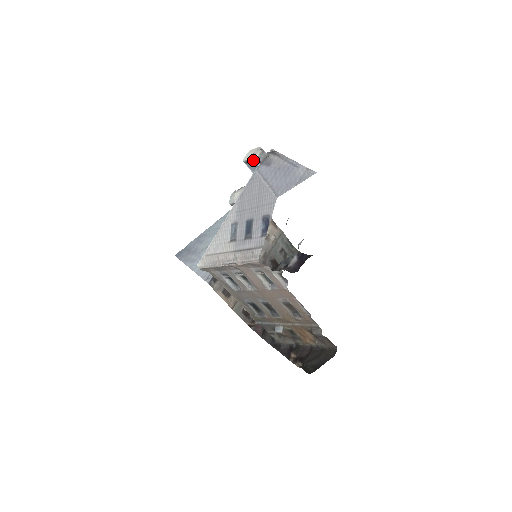
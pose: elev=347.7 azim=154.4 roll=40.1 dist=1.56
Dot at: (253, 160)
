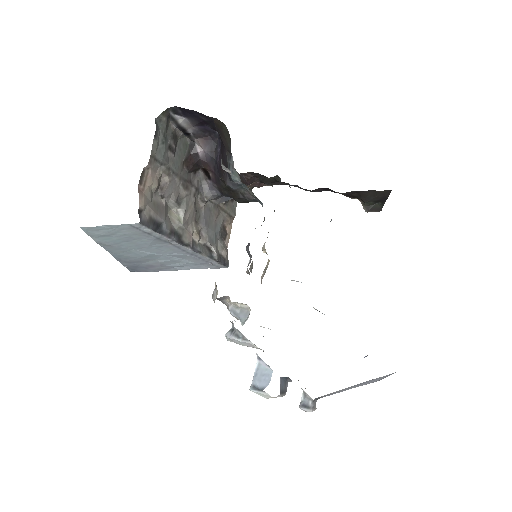
Dot at: occluded
